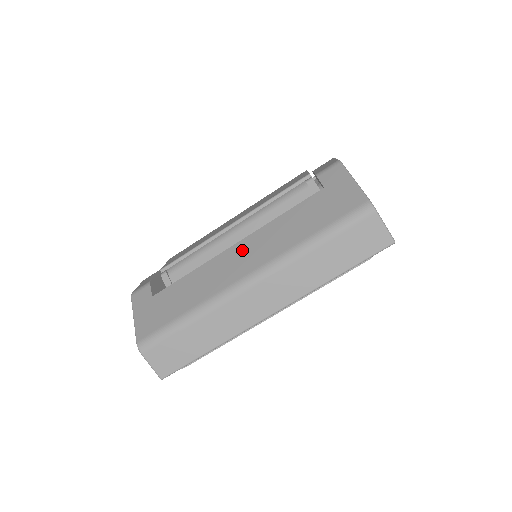
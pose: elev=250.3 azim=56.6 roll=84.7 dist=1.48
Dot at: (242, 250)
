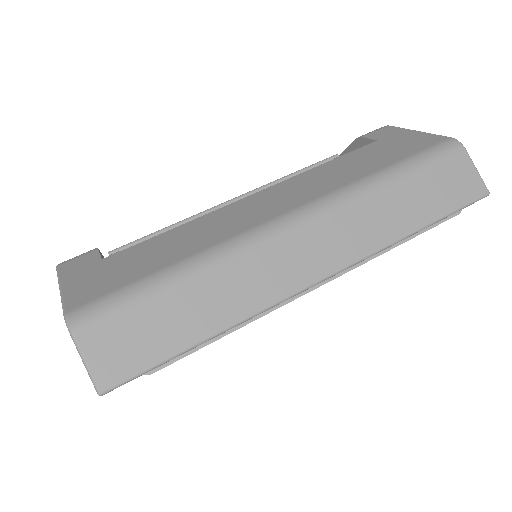
Dot at: (268, 195)
